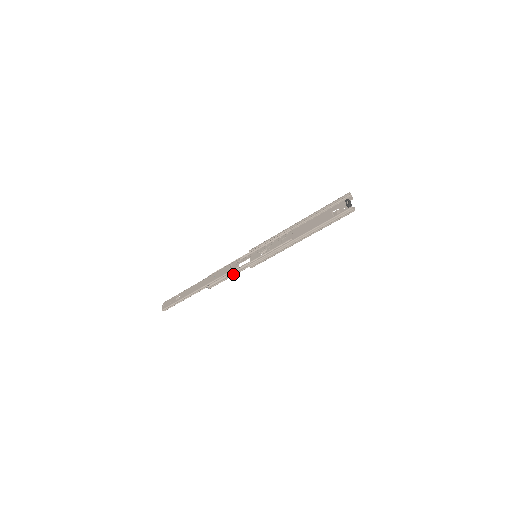
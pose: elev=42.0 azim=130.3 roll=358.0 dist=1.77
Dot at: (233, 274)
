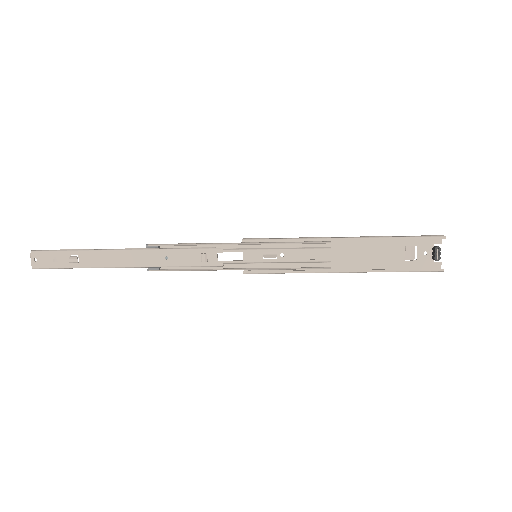
Dot at: (207, 269)
